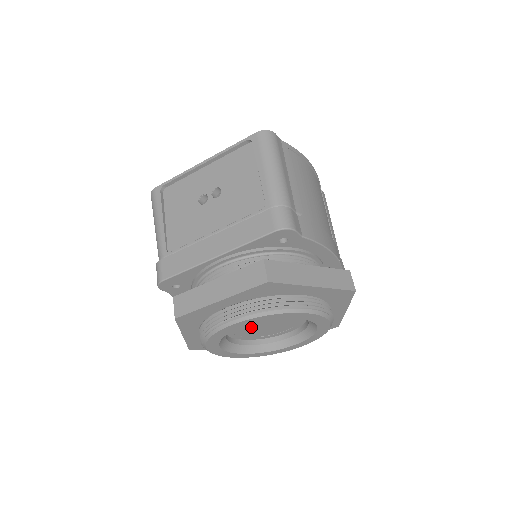
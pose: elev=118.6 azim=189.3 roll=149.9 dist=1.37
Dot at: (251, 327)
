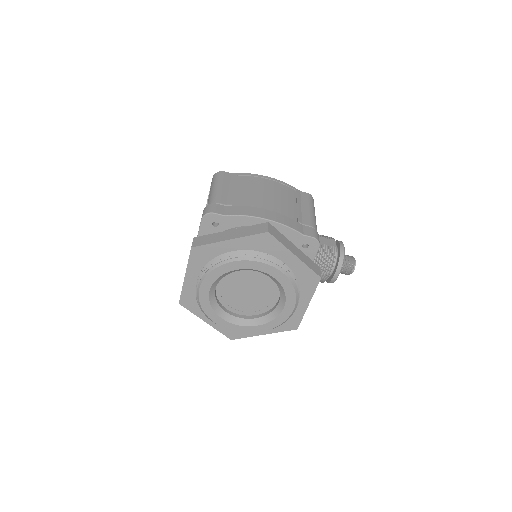
Dot at: (241, 298)
